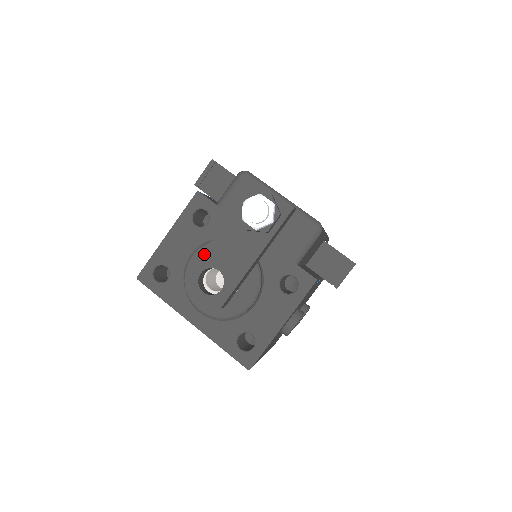
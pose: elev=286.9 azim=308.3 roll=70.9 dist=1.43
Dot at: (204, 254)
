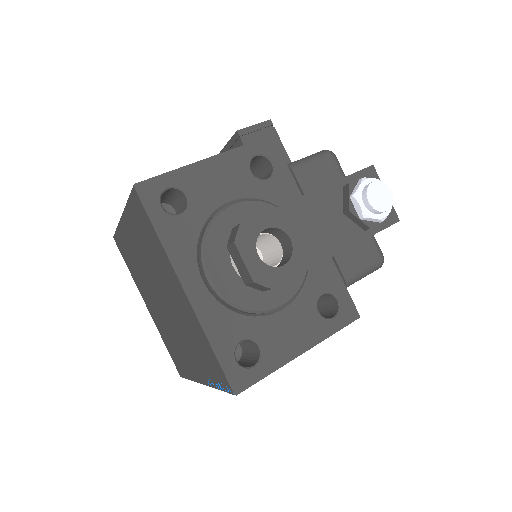
Dot at: (281, 208)
